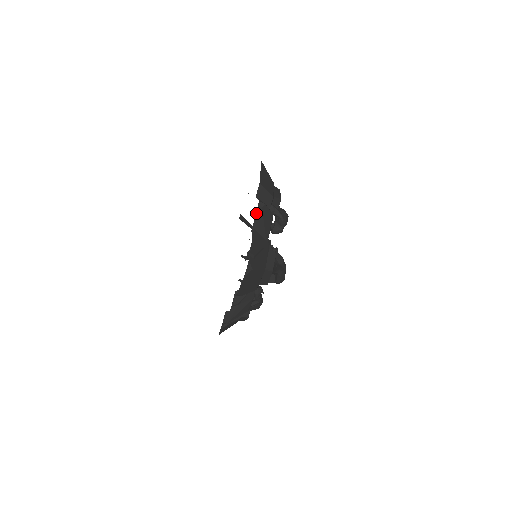
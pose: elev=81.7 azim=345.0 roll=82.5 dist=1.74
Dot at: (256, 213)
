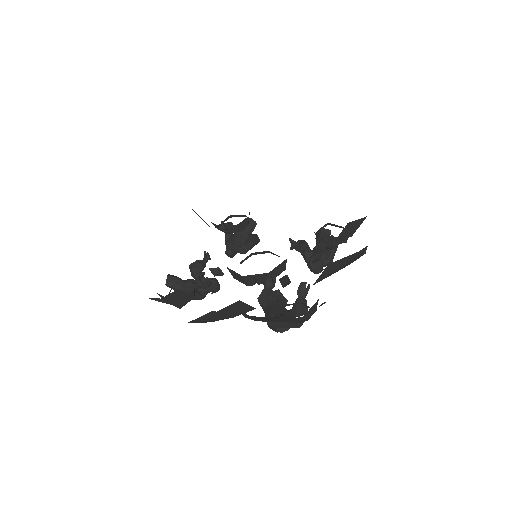
Dot at: (354, 253)
